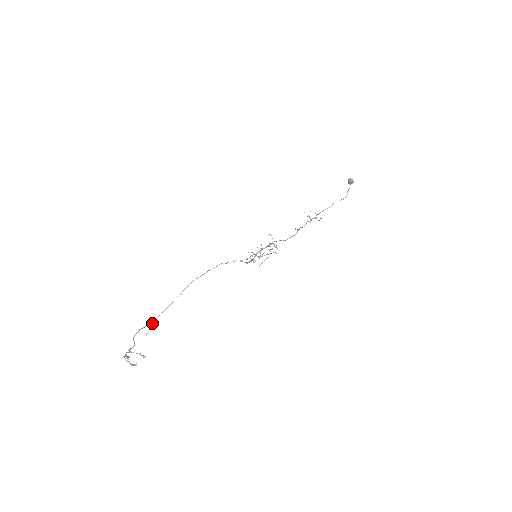
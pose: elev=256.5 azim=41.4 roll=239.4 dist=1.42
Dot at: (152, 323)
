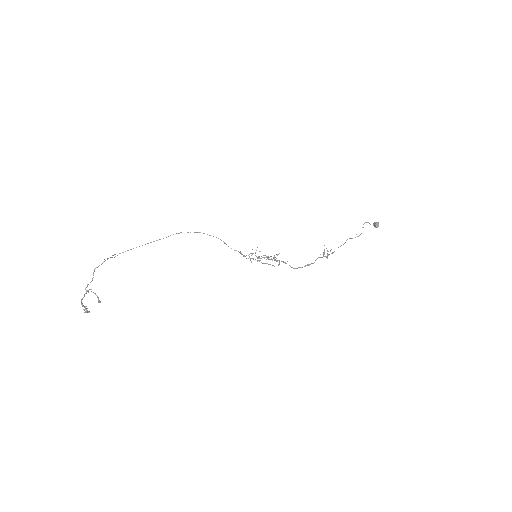
Dot at: occluded
